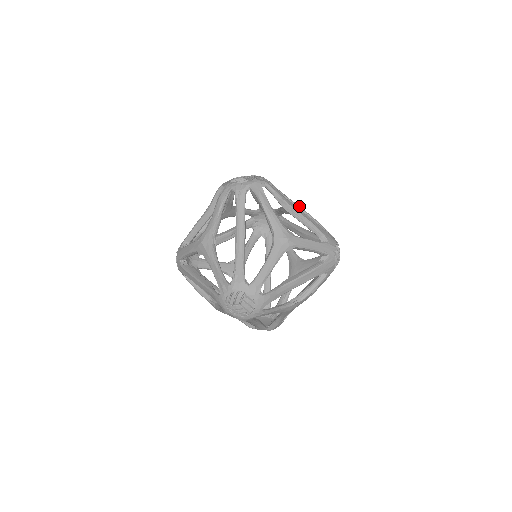
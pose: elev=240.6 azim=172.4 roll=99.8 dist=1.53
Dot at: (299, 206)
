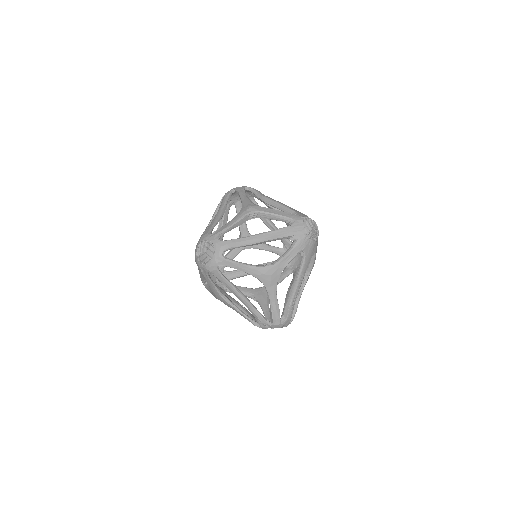
Dot at: occluded
